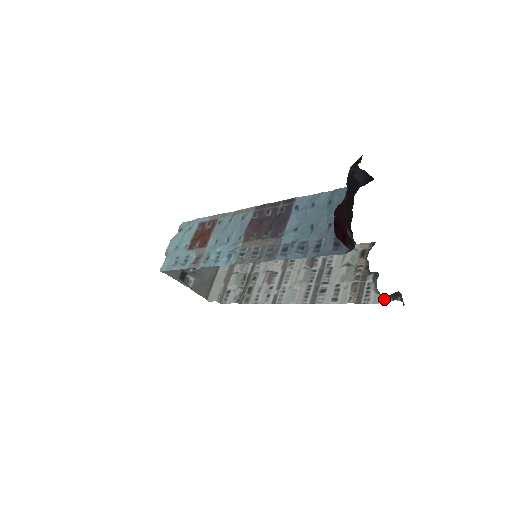
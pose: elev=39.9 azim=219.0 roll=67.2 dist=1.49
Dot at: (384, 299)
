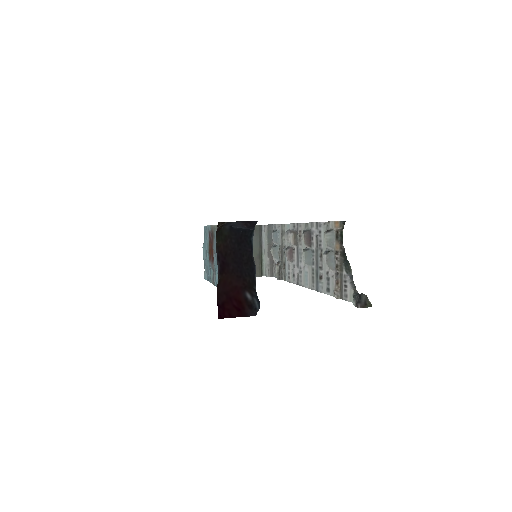
Dot at: (353, 300)
